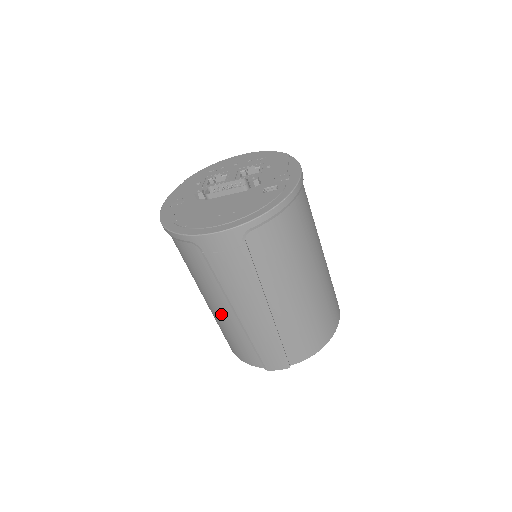
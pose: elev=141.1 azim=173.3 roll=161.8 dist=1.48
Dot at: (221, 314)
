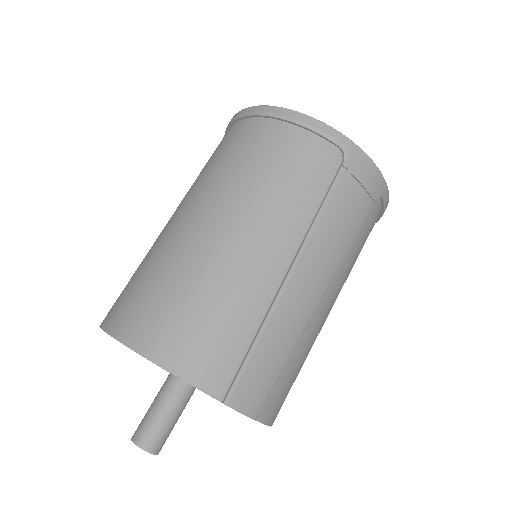
Dot at: (254, 260)
